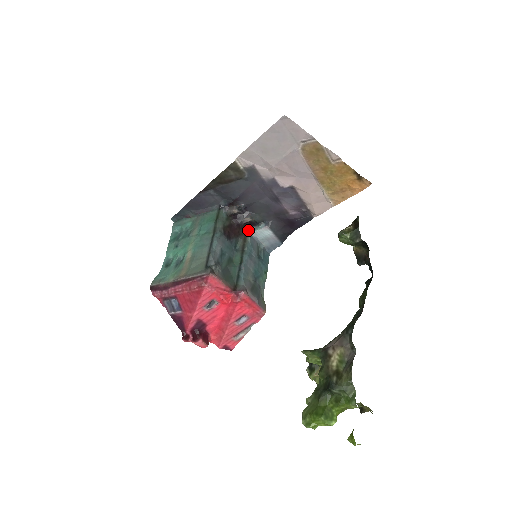
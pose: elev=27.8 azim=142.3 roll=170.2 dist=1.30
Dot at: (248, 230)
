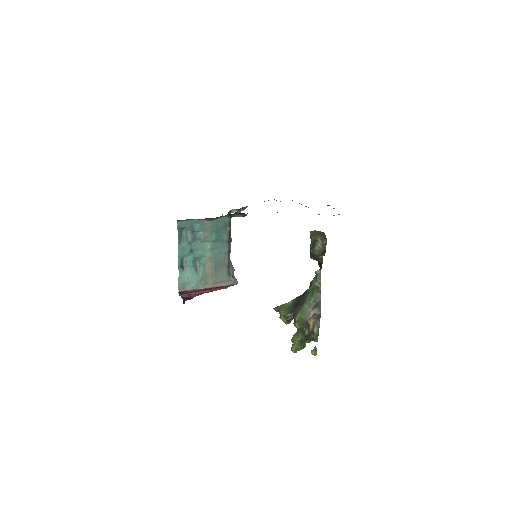
Dot at: (229, 213)
